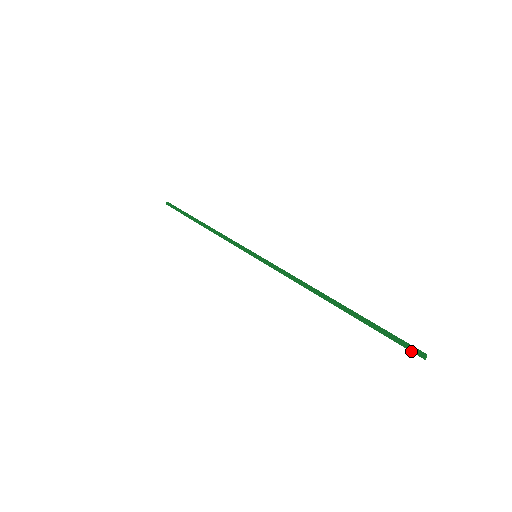
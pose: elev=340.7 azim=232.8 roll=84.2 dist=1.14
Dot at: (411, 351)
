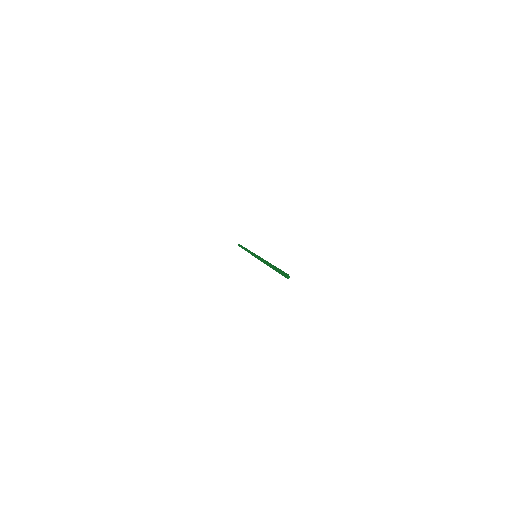
Dot at: (285, 277)
